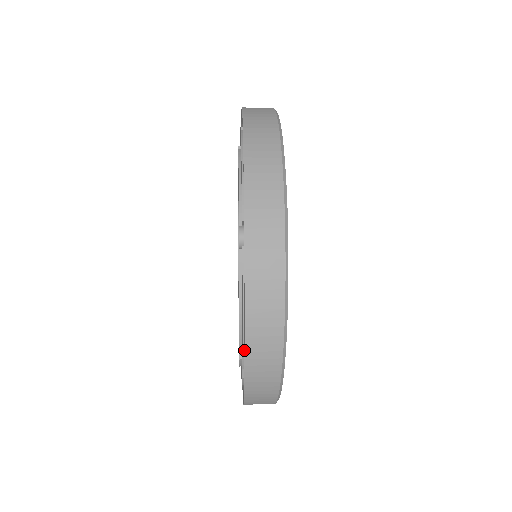
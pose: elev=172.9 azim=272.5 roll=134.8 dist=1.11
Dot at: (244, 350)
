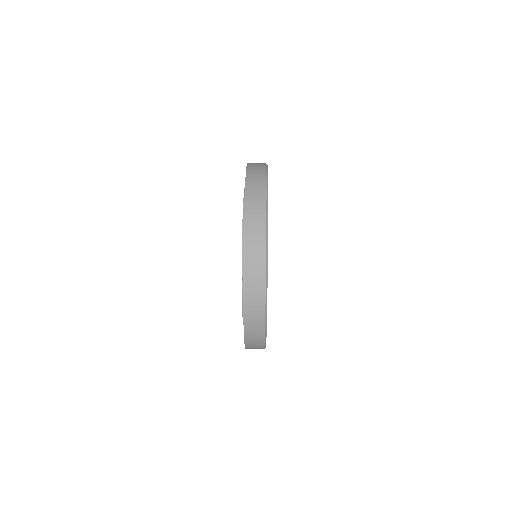
Dot at: (244, 342)
